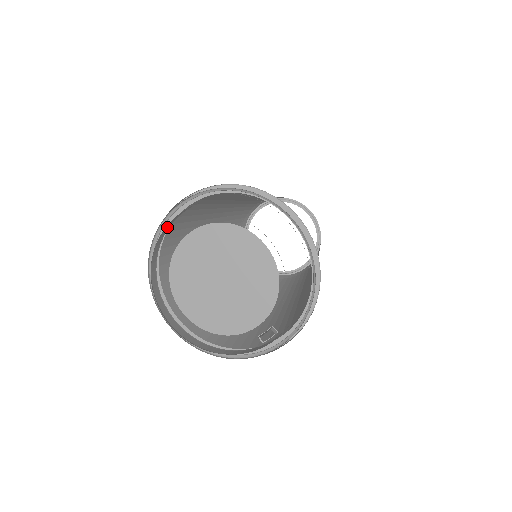
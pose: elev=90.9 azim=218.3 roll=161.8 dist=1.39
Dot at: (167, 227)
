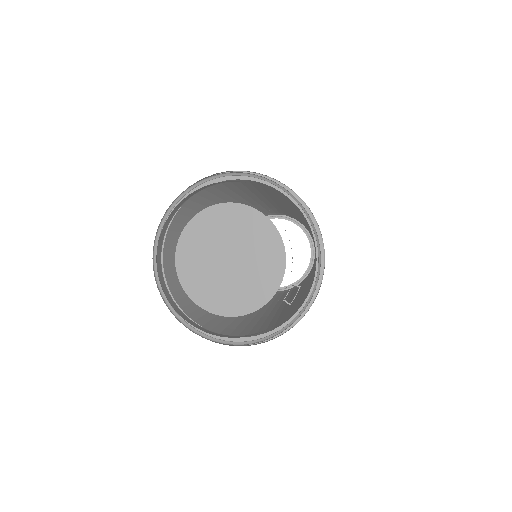
Dot at: (161, 237)
